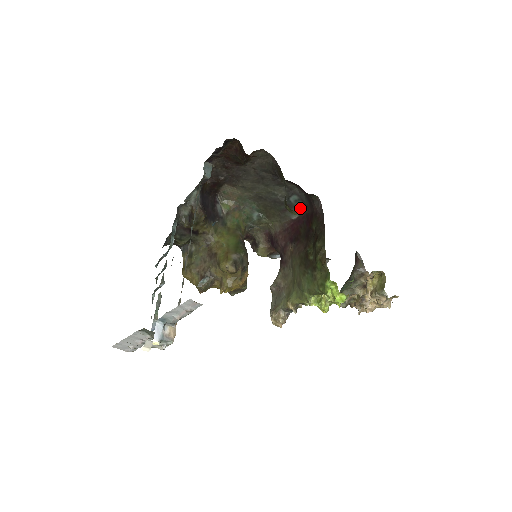
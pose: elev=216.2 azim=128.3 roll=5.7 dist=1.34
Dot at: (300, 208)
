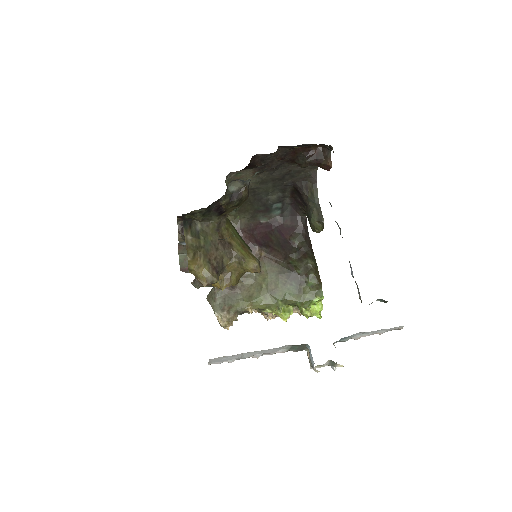
Dot at: (273, 215)
